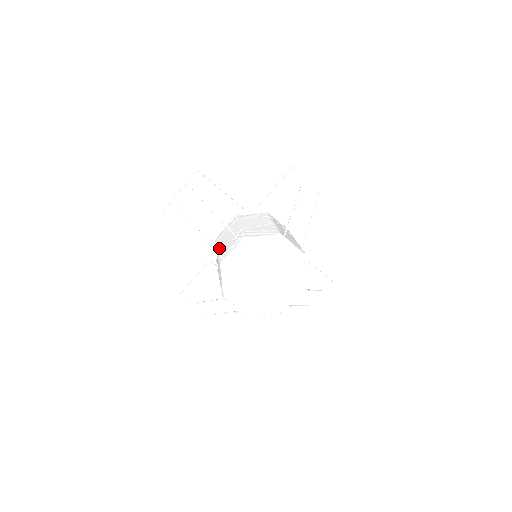
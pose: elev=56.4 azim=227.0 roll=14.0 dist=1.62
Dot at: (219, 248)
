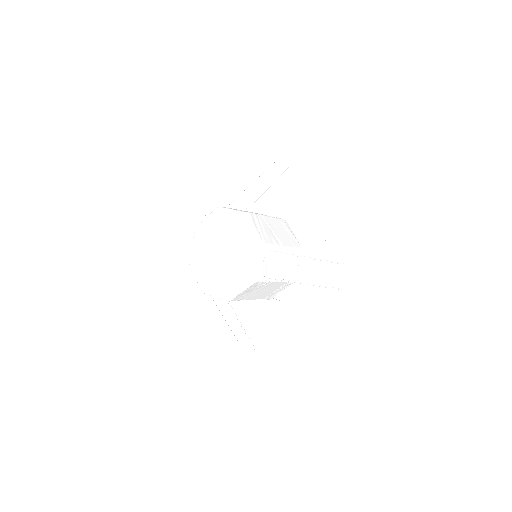
Dot at: occluded
